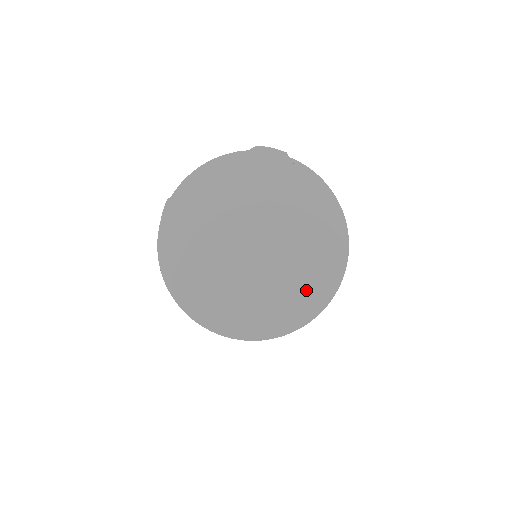
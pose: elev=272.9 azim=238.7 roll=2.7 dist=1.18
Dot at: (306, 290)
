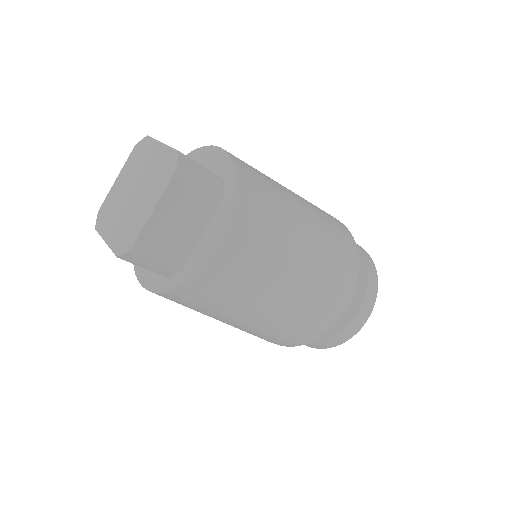
Dot at: (214, 219)
